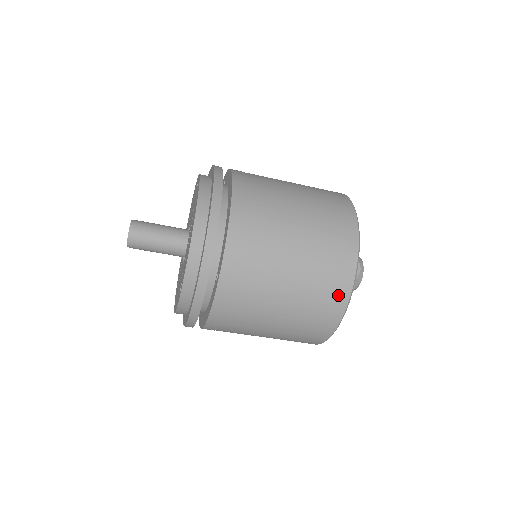
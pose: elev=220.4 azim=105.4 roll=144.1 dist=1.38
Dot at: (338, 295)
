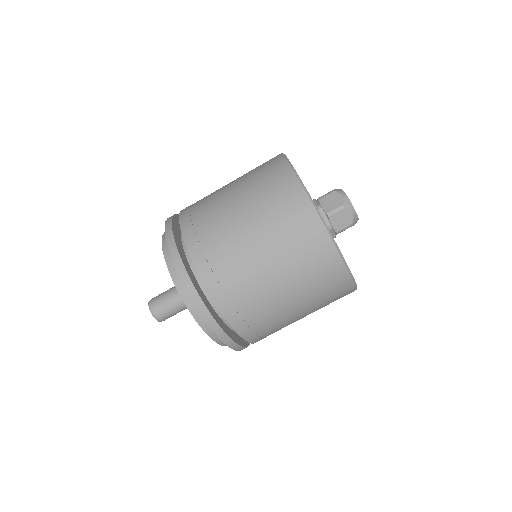
Dot at: (309, 226)
